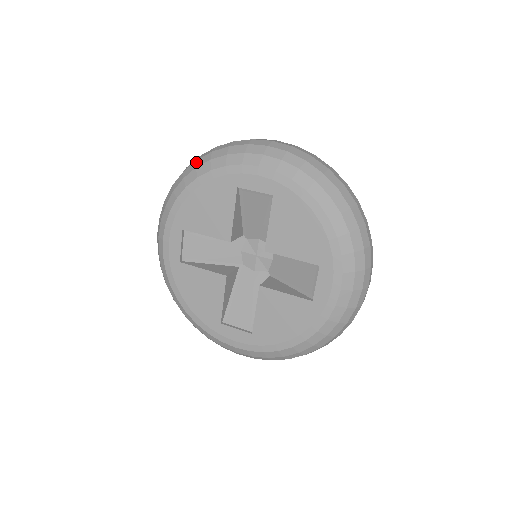
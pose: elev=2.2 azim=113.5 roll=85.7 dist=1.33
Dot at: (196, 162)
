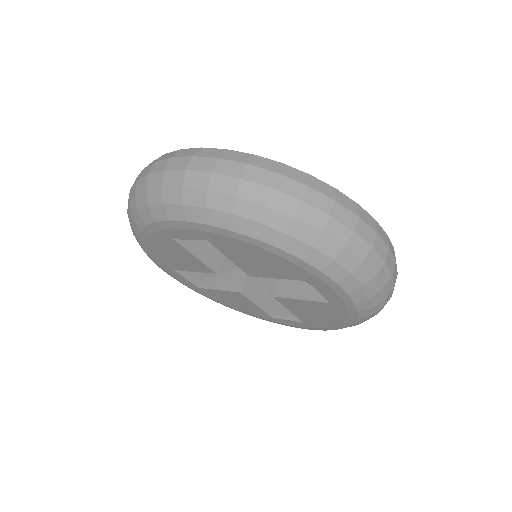
Dot at: (128, 216)
